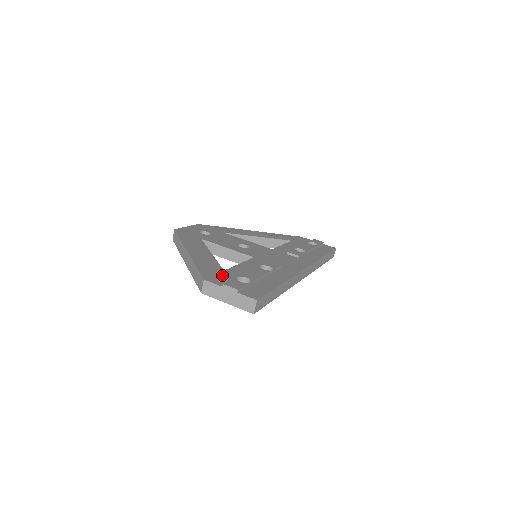
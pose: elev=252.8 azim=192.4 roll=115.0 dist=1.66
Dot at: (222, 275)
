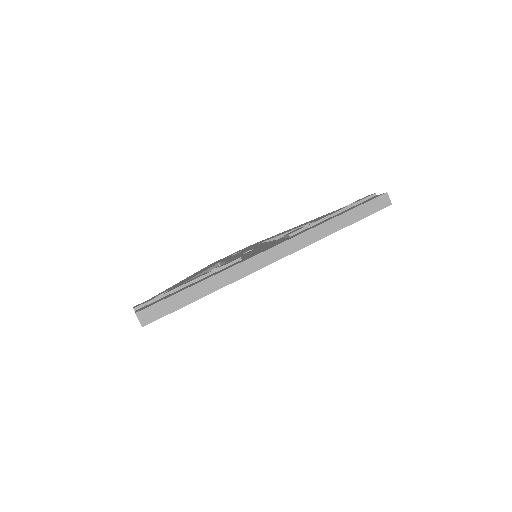
Dot at: occluded
